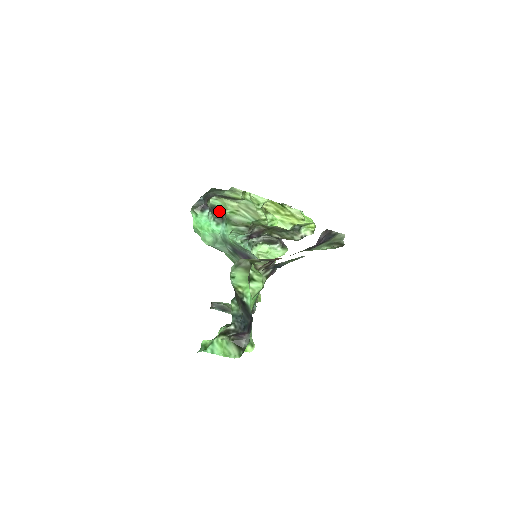
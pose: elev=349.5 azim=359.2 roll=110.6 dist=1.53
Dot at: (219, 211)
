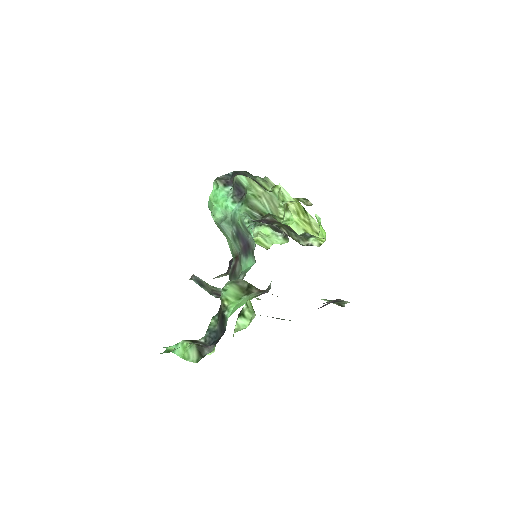
Dot at: (242, 190)
